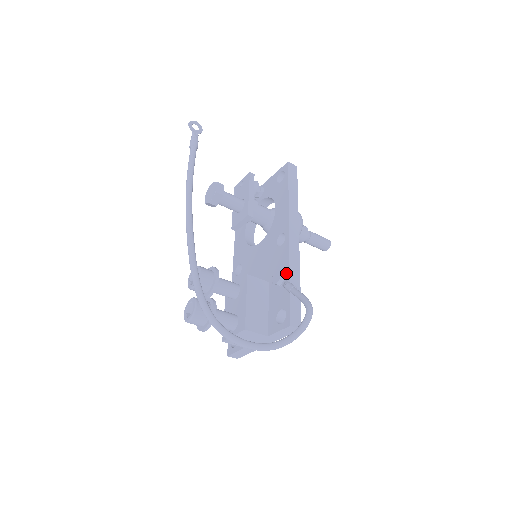
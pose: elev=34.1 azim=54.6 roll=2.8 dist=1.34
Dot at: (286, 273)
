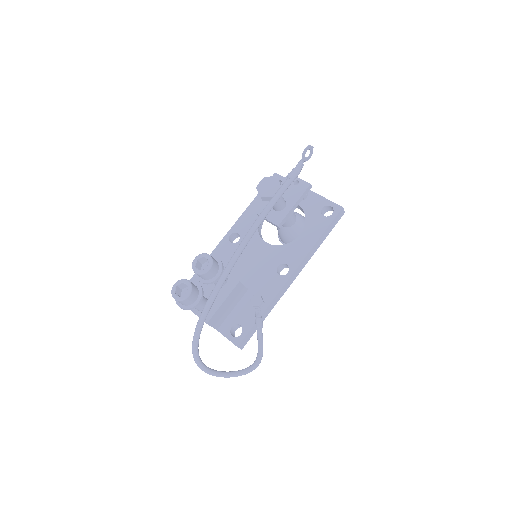
Dot at: (265, 304)
